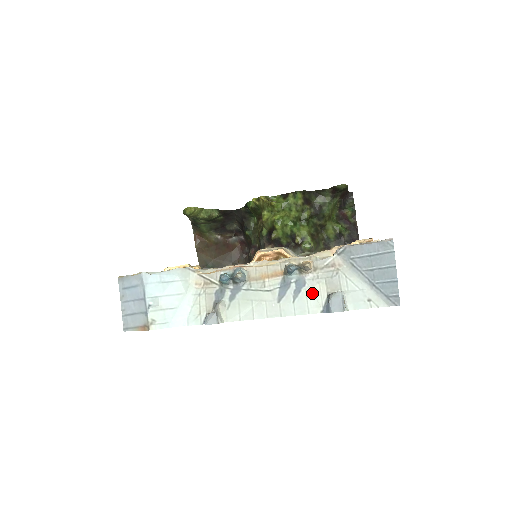
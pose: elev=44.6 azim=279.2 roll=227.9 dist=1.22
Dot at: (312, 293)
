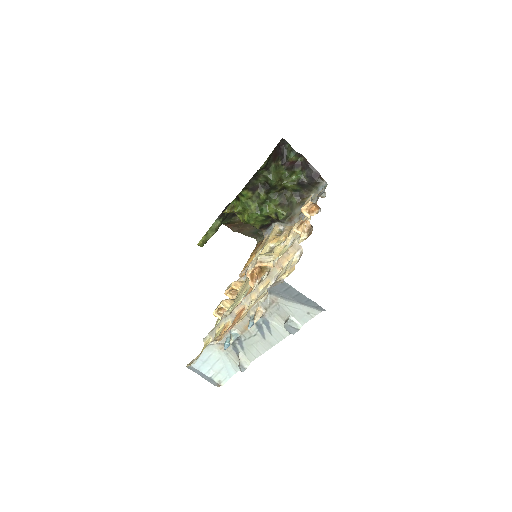
Dot at: (276, 325)
